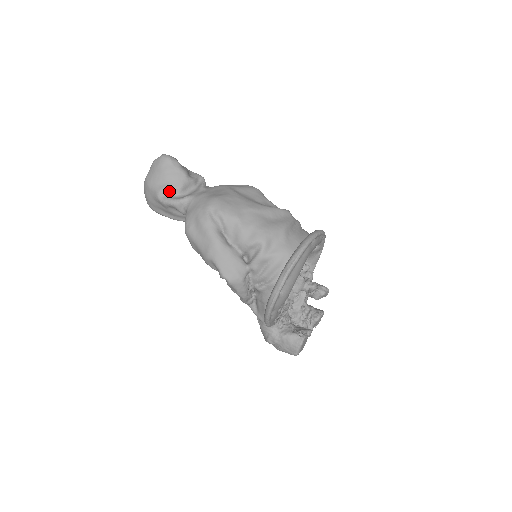
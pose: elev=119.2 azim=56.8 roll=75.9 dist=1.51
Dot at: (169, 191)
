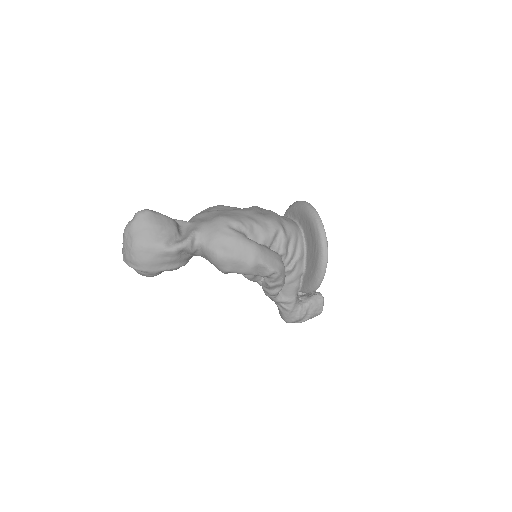
Dot at: (171, 238)
